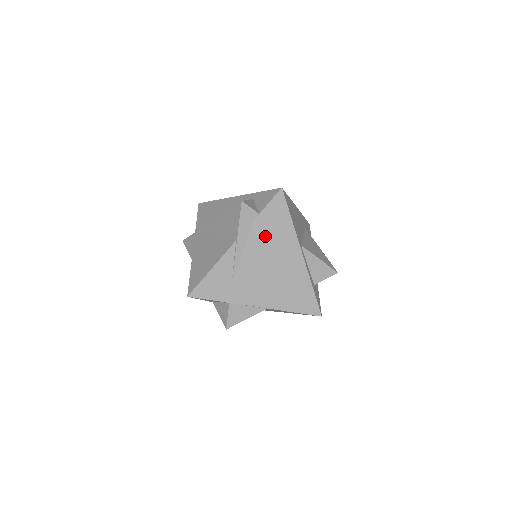
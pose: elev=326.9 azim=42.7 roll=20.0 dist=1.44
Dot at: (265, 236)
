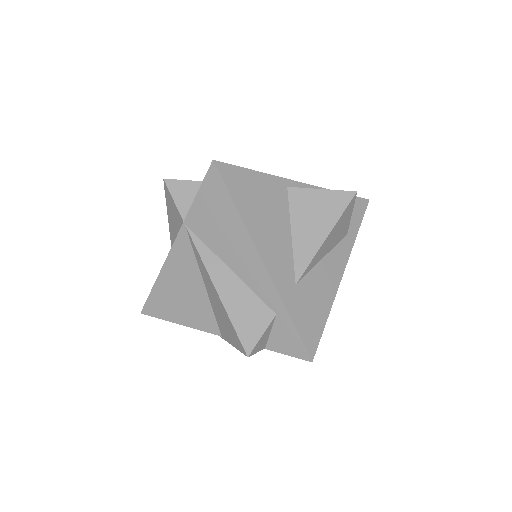
Dot at: occluded
